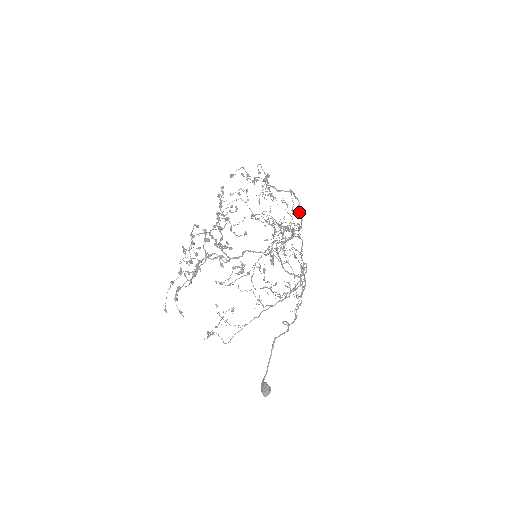
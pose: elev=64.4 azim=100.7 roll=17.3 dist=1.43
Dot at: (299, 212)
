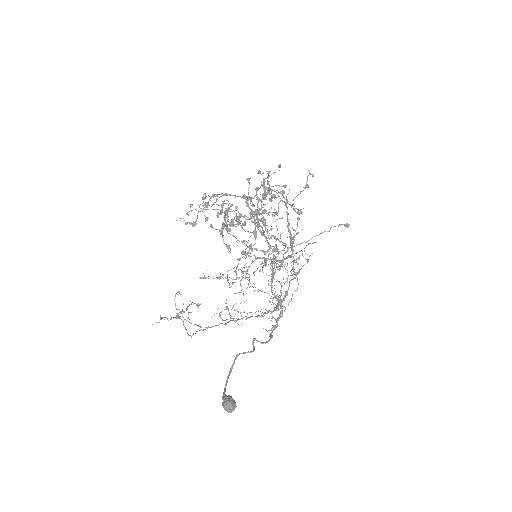
Dot at: occluded
